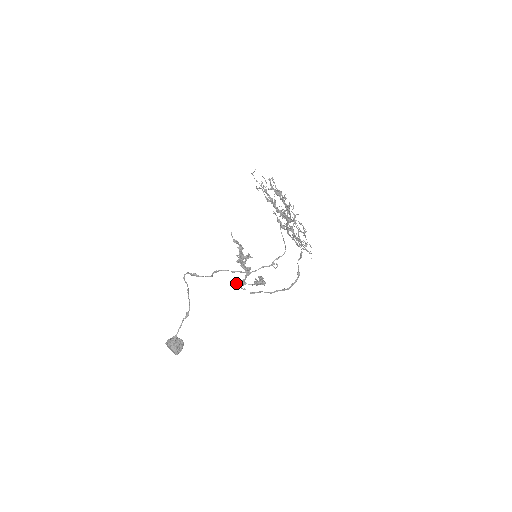
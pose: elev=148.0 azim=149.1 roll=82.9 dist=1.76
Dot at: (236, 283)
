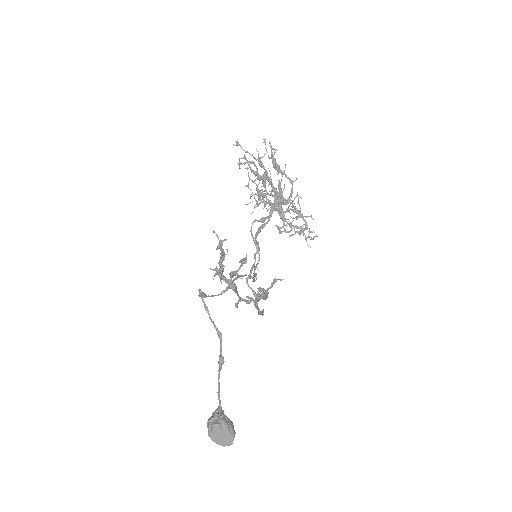
Dot at: (251, 297)
